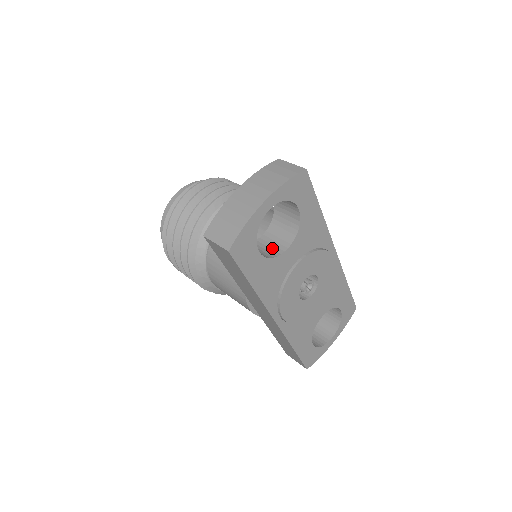
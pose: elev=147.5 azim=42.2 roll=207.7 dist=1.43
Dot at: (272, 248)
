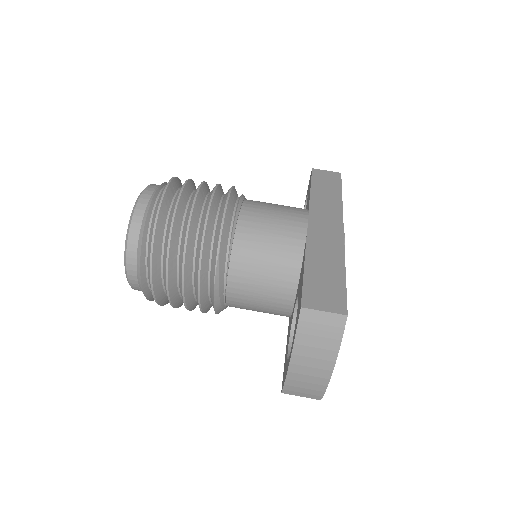
Dot at: occluded
